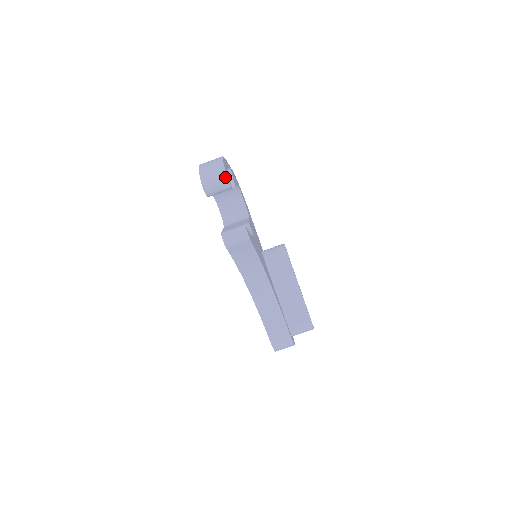
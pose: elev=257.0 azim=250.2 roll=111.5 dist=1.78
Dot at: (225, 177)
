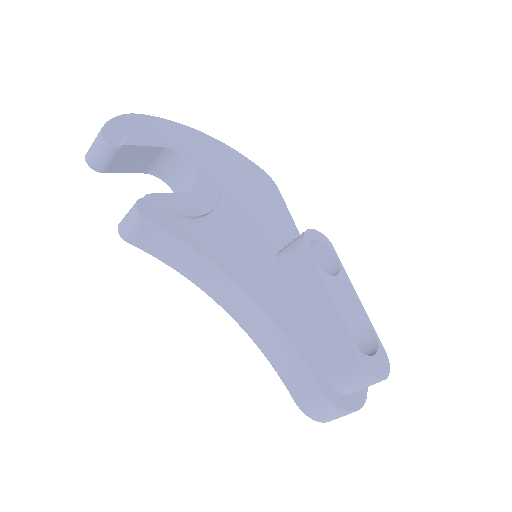
Dot at: (99, 134)
